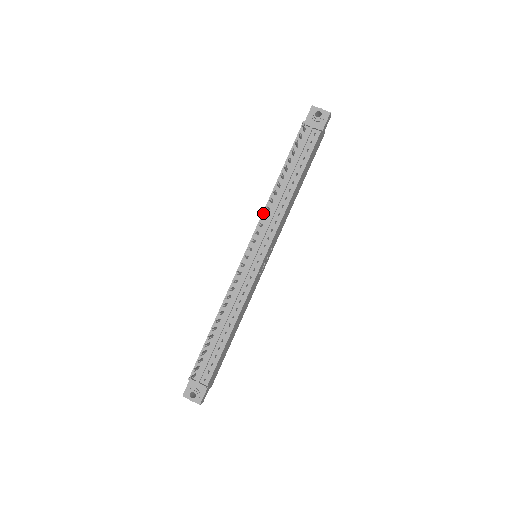
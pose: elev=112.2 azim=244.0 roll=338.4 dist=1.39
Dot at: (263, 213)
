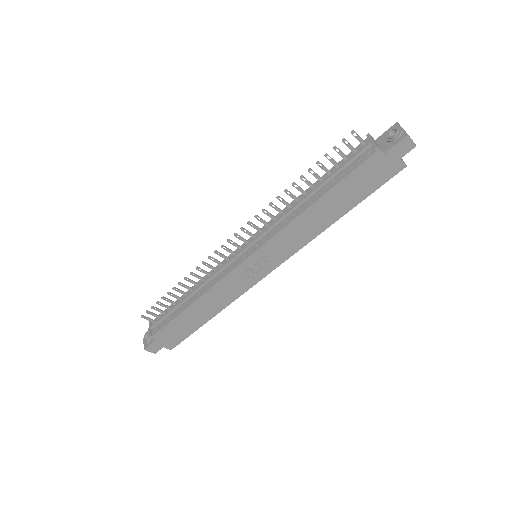
Dot at: (278, 214)
